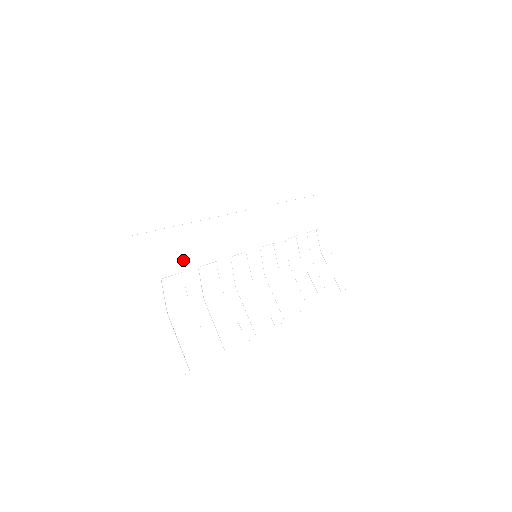
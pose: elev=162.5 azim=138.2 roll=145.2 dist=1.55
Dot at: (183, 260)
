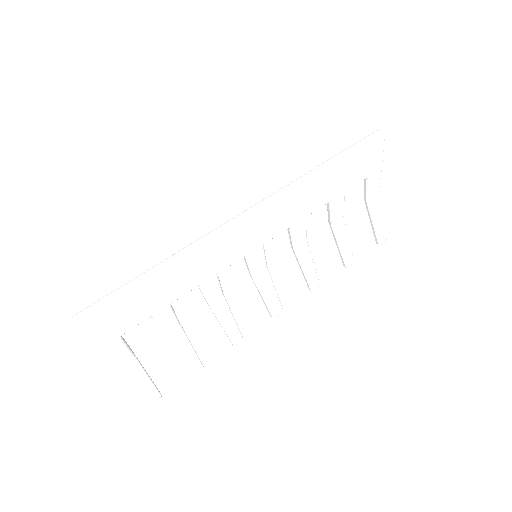
Dot at: (148, 309)
